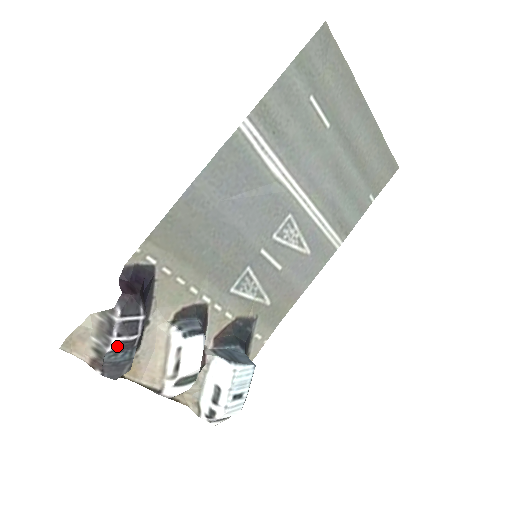
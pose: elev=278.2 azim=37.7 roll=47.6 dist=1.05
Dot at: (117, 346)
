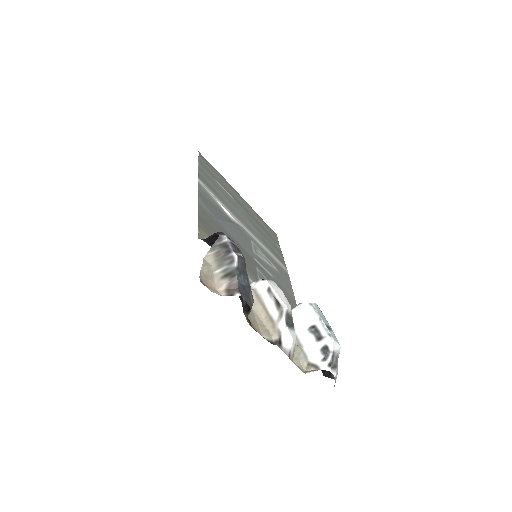
Dot at: (239, 261)
